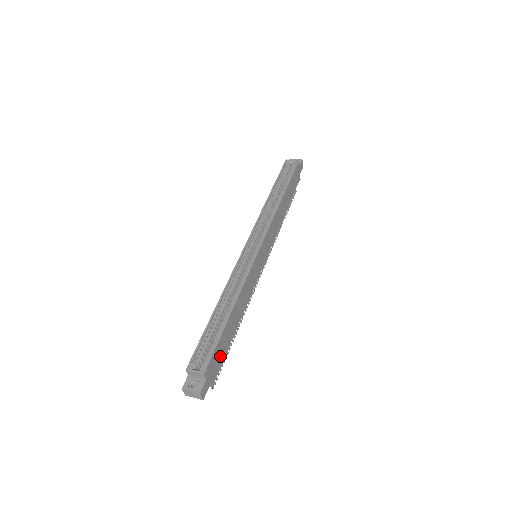
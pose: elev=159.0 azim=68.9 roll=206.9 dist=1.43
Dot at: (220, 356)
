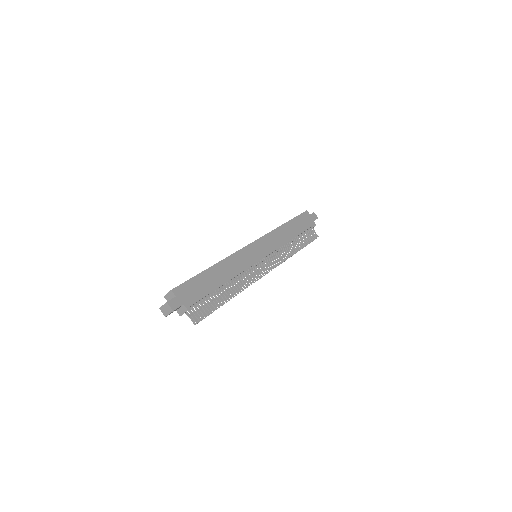
Dot at: (197, 292)
